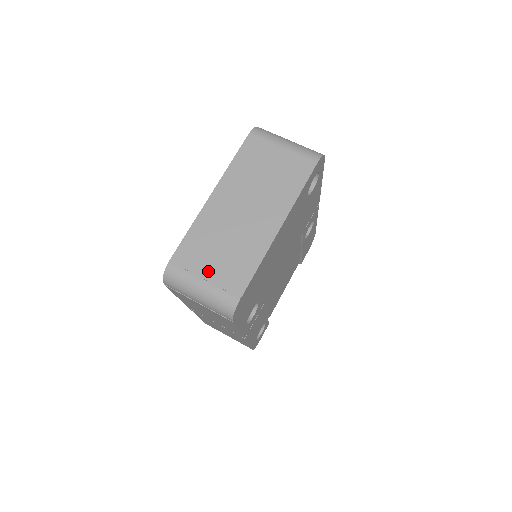
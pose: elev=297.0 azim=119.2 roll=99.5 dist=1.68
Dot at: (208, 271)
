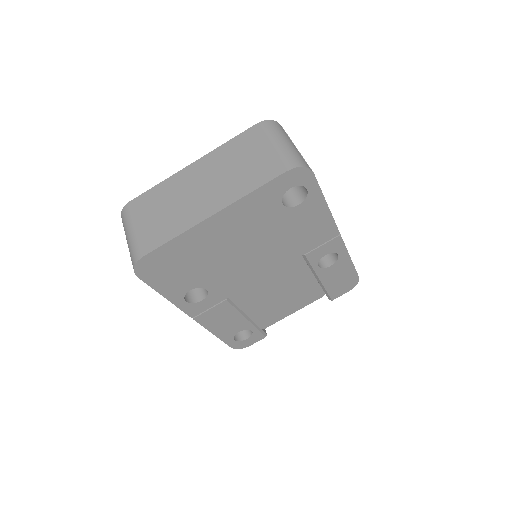
Dot at: (142, 223)
